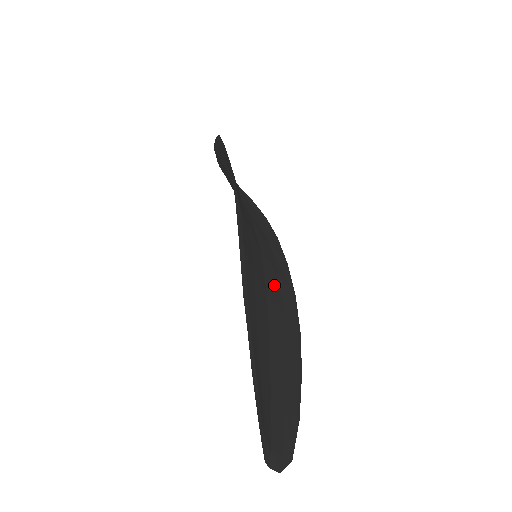
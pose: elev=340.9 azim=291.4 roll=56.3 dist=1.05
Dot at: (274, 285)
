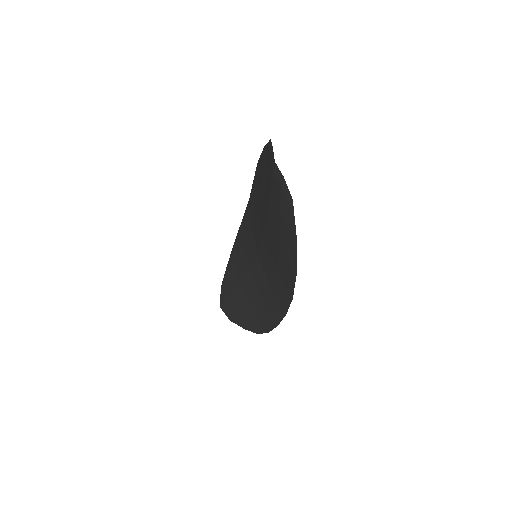
Dot at: occluded
